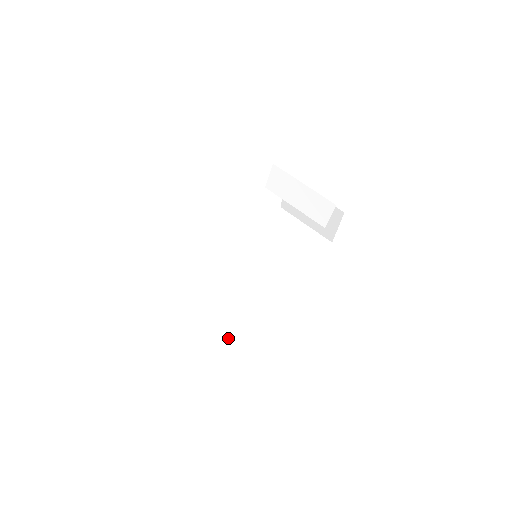
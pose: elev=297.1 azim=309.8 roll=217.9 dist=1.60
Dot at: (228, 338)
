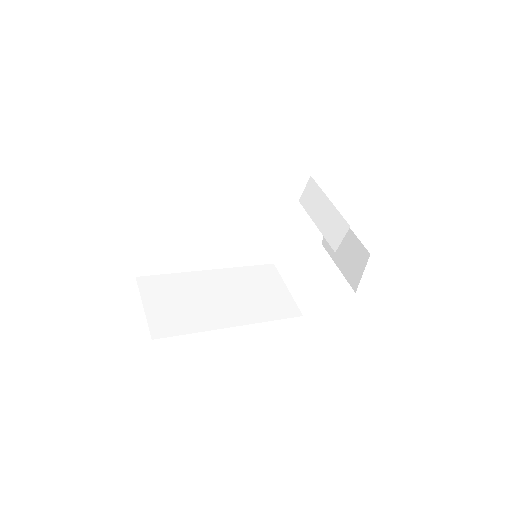
Dot at: (191, 323)
